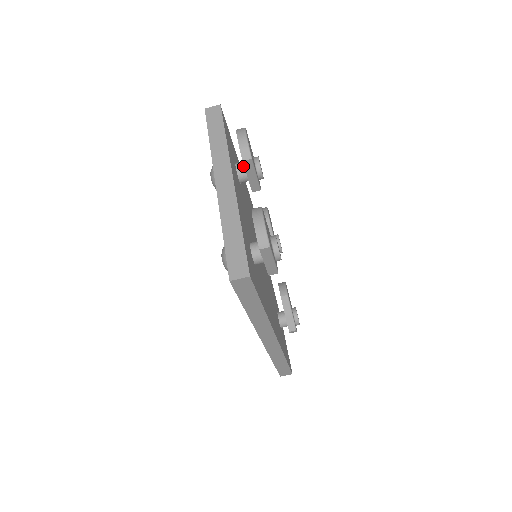
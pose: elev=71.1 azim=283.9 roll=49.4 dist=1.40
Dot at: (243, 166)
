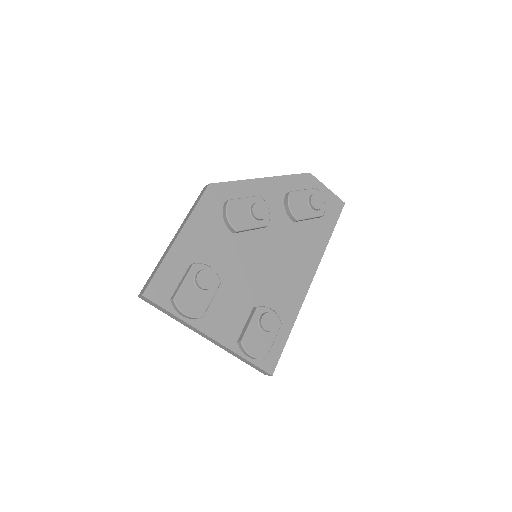
Dot at: occluded
